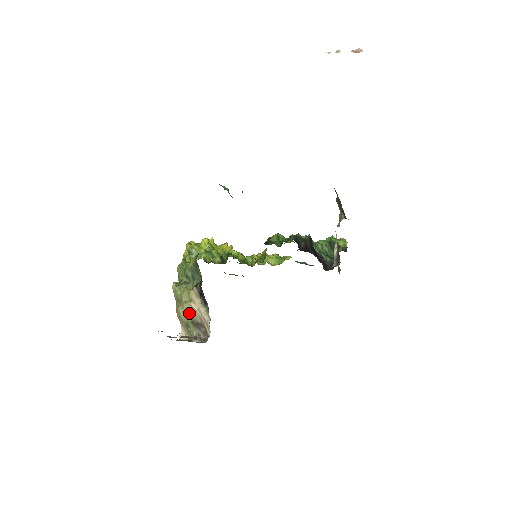
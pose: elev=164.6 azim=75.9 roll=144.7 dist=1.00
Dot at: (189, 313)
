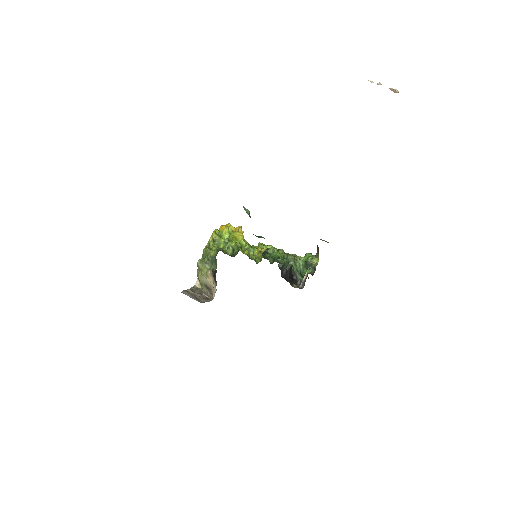
Dot at: (204, 280)
